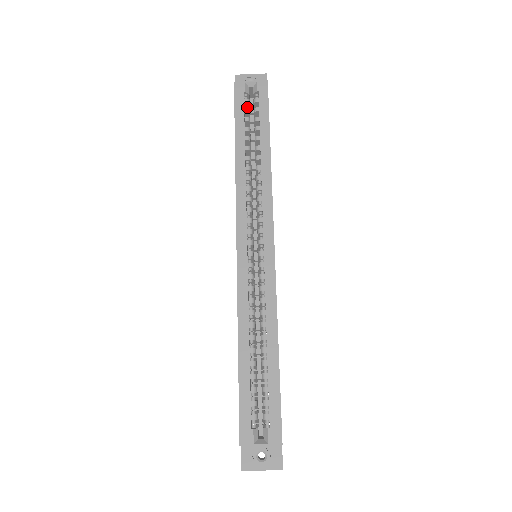
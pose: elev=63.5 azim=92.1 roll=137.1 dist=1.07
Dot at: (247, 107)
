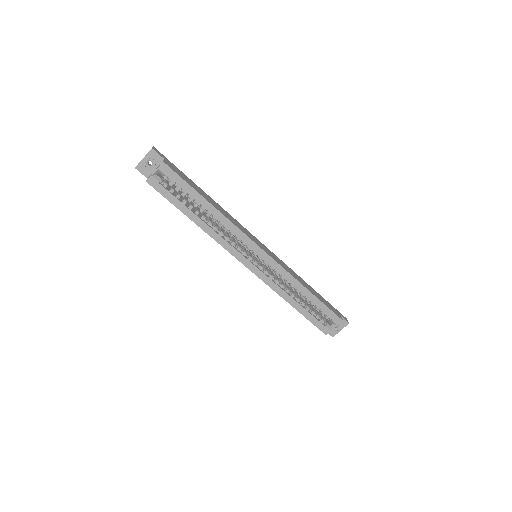
Dot at: occluded
